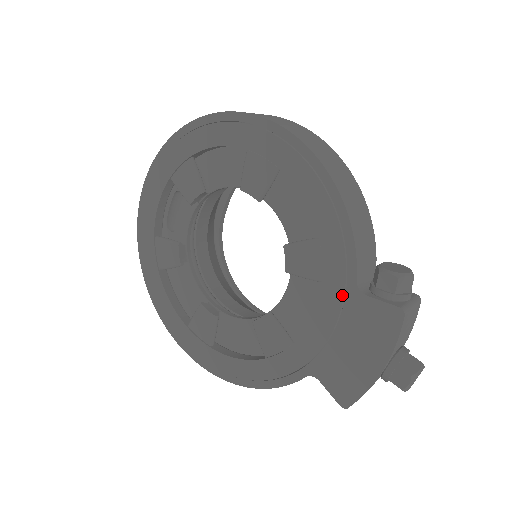
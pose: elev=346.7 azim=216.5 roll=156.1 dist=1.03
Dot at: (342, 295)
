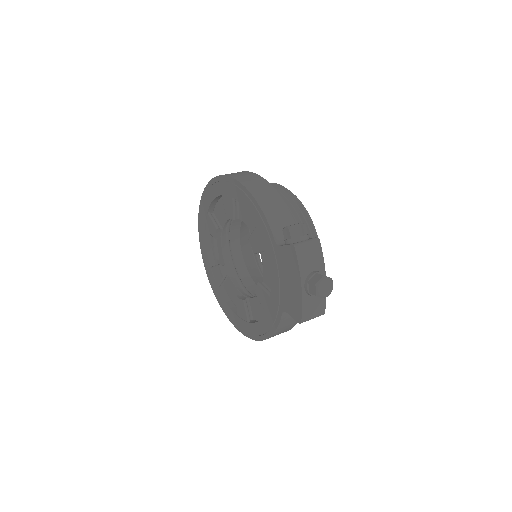
Dot at: (273, 252)
